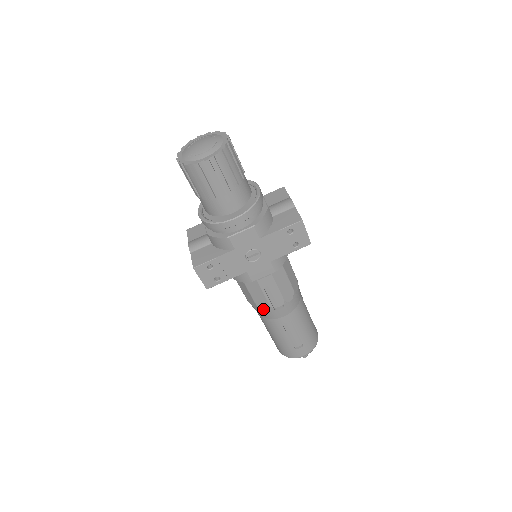
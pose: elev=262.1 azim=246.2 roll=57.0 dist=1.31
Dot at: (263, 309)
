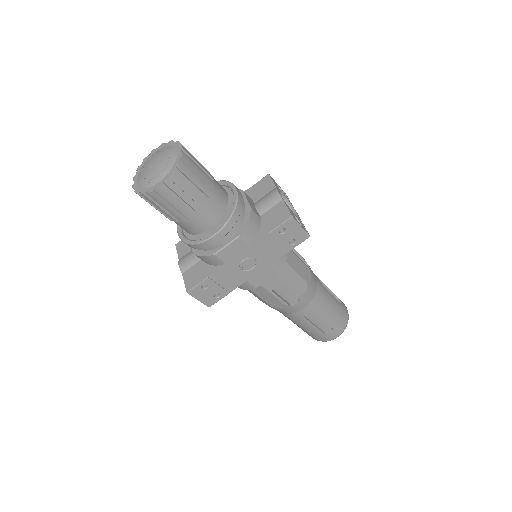
Dot at: (278, 307)
